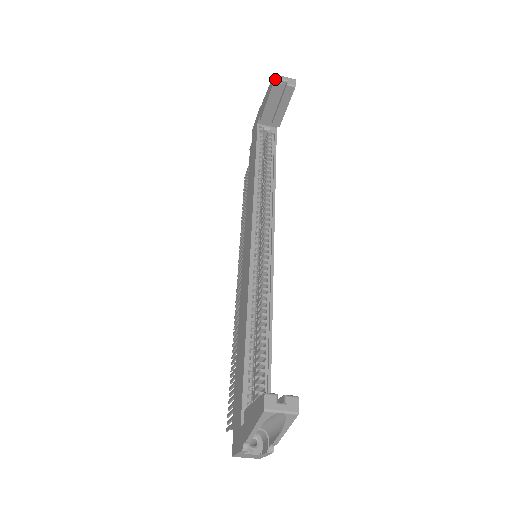
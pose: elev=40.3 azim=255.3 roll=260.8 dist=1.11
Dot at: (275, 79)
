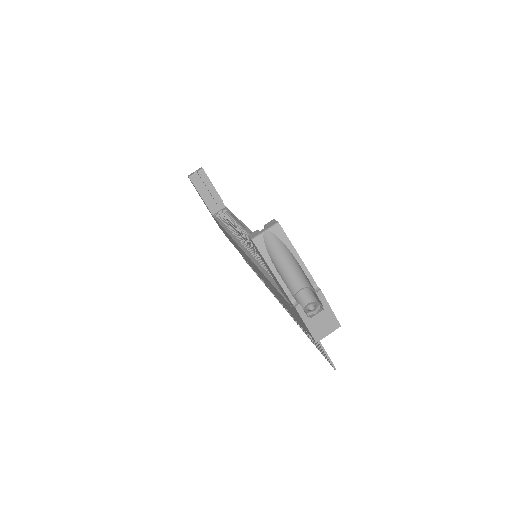
Dot at: (189, 176)
